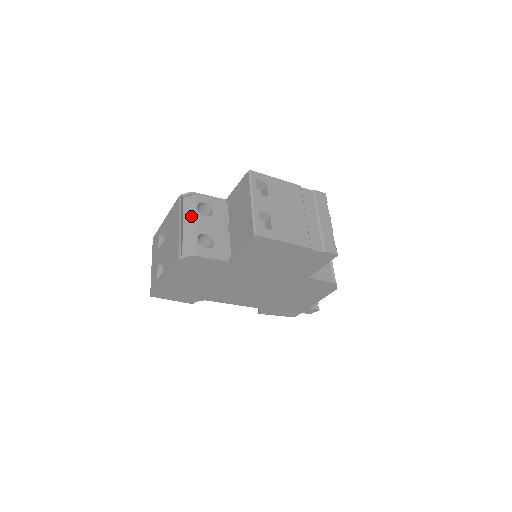
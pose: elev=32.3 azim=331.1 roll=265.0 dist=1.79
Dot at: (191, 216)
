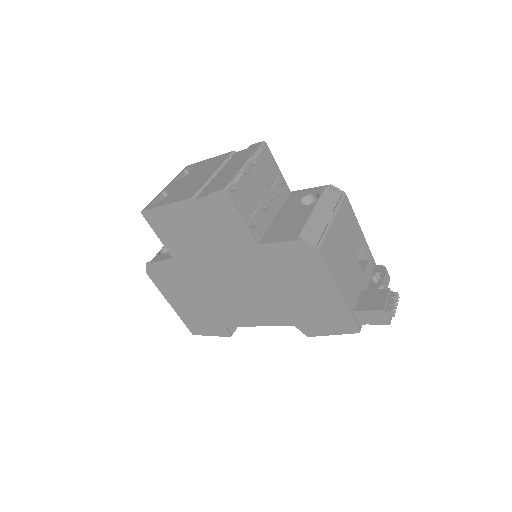
Dot at: occluded
